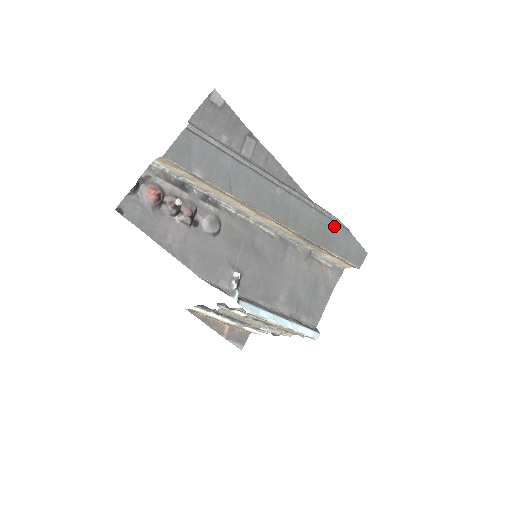
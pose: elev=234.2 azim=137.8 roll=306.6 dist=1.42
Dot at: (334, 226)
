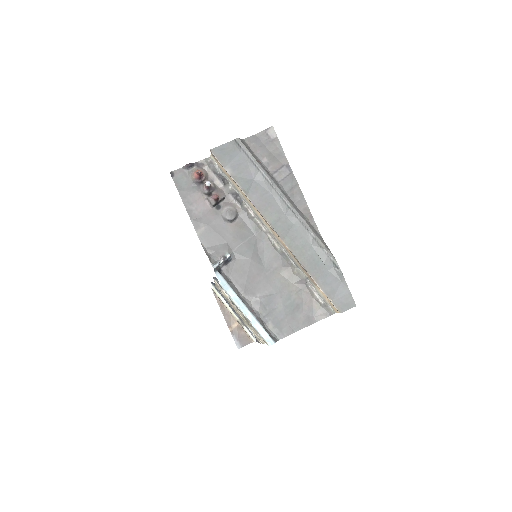
Dot at: (329, 263)
